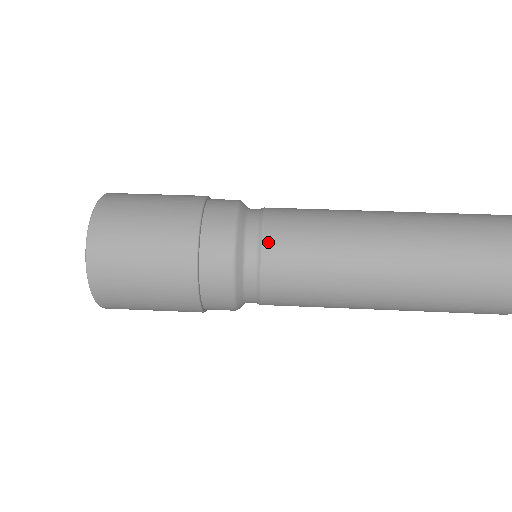
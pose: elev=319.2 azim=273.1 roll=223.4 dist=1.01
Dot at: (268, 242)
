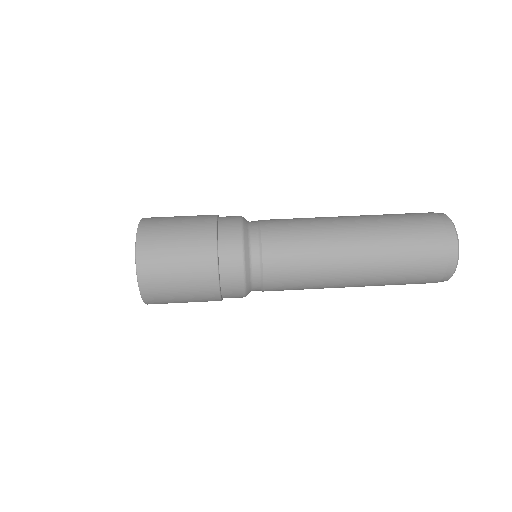
Dot at: (268, 283)
